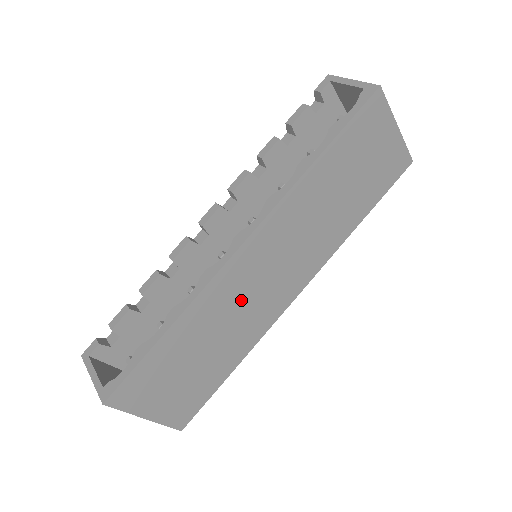
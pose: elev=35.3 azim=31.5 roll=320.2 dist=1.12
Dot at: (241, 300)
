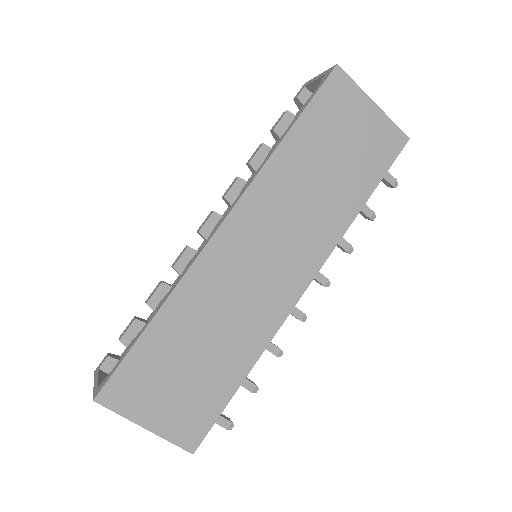
Dot at: (233, 291)
